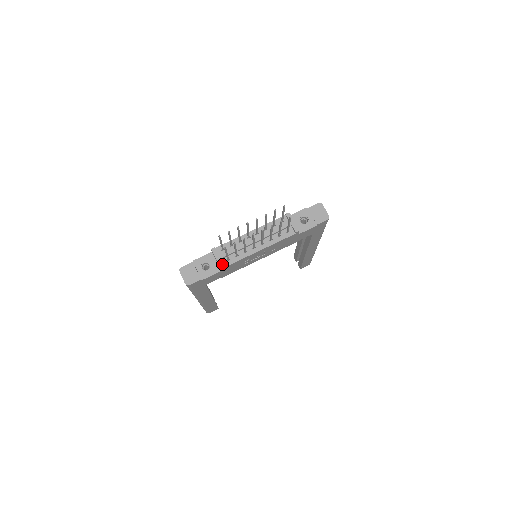
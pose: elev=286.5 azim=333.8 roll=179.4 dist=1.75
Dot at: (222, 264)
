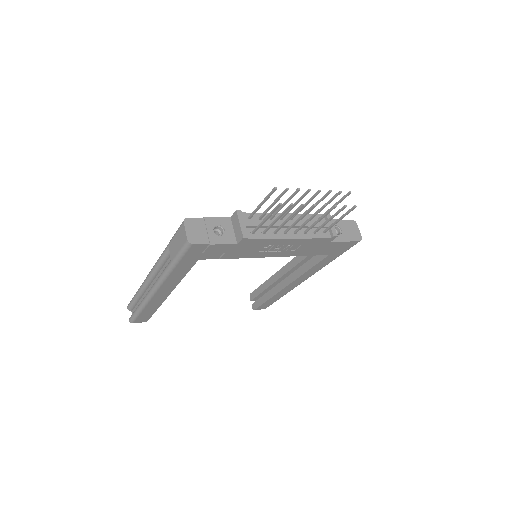
Dot at: (246, 233)
